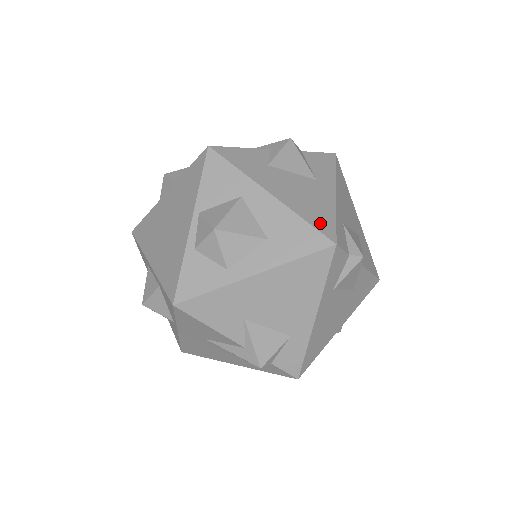
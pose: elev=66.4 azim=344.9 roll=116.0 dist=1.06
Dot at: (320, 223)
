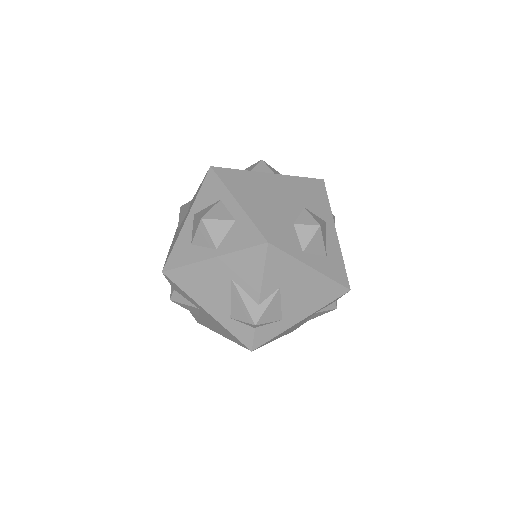
Dot at: occluded
